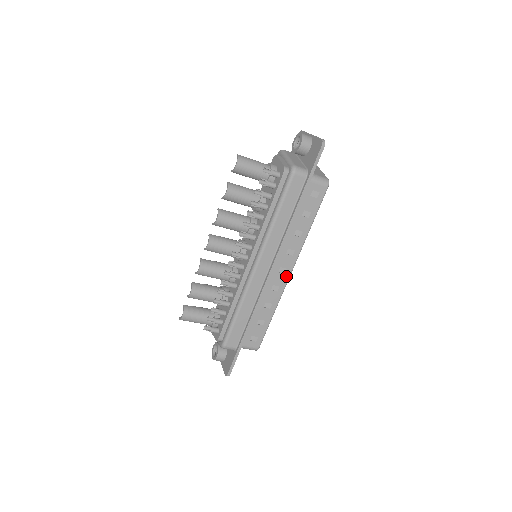
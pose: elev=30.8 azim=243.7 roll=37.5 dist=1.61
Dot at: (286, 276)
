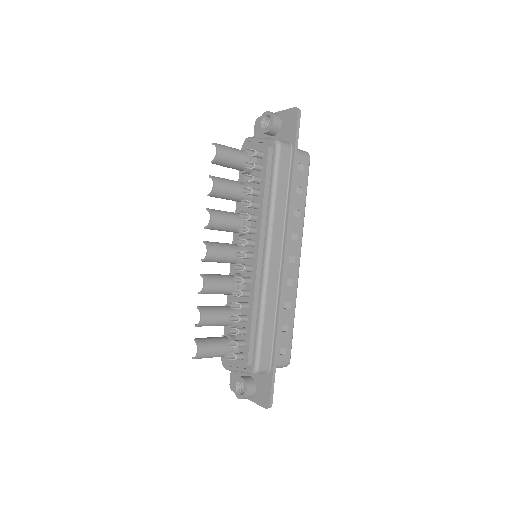
Dot at: (296, 265)
